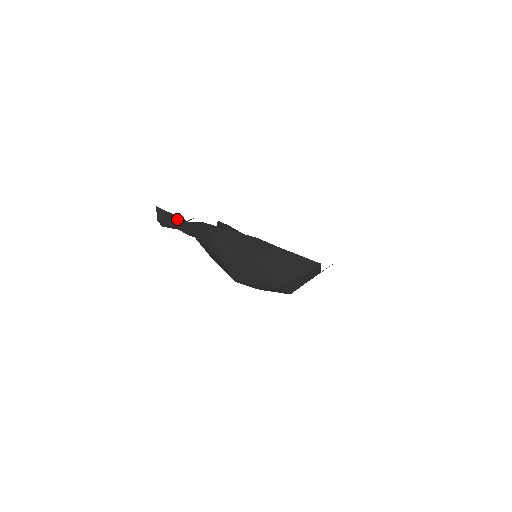
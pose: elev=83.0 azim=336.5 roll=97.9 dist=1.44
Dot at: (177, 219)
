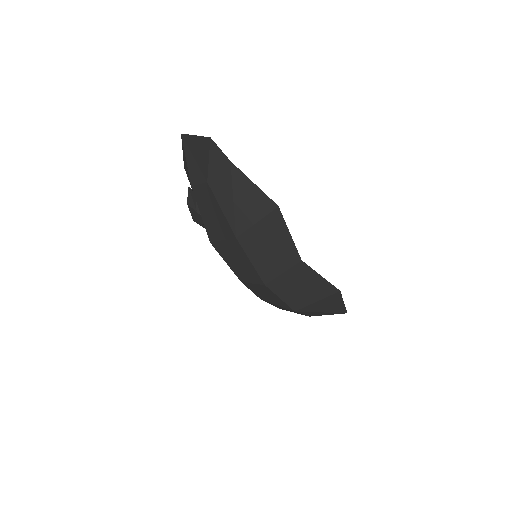
Dot at: occluded
